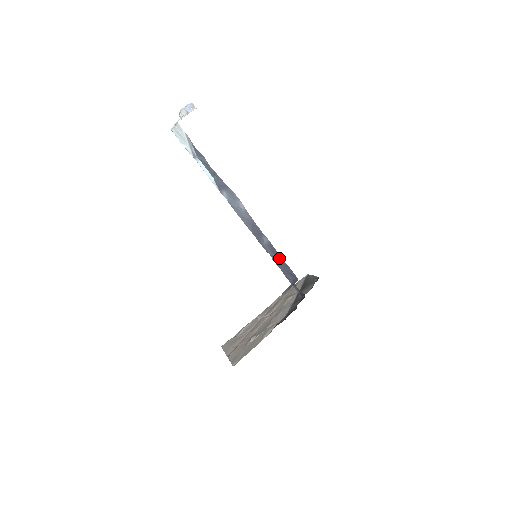
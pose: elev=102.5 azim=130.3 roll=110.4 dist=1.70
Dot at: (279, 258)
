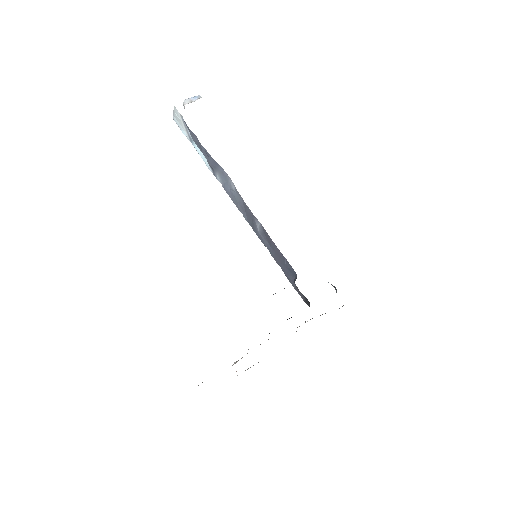
Dot at: (275, 248)
